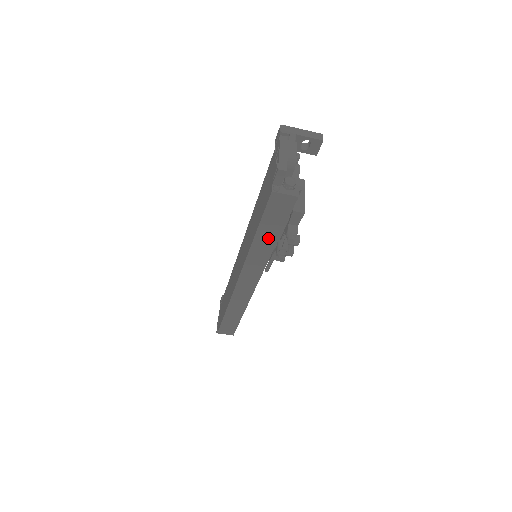
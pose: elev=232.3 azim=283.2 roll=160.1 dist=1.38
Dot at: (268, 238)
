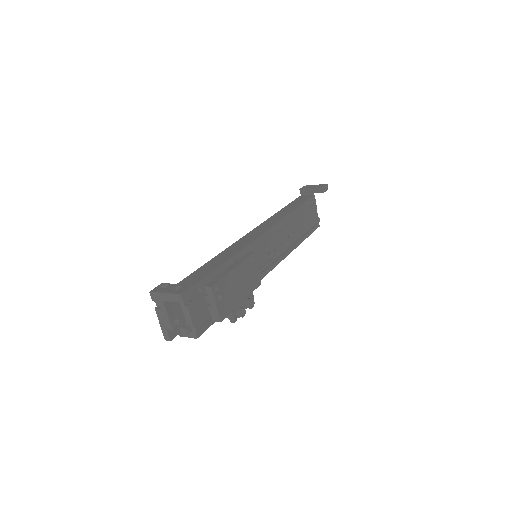
Dot at: occluded
